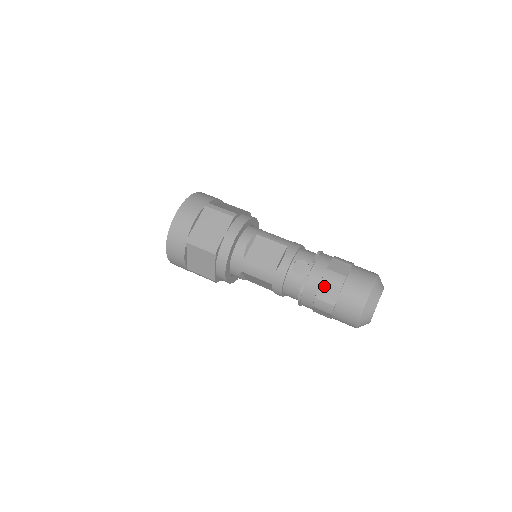
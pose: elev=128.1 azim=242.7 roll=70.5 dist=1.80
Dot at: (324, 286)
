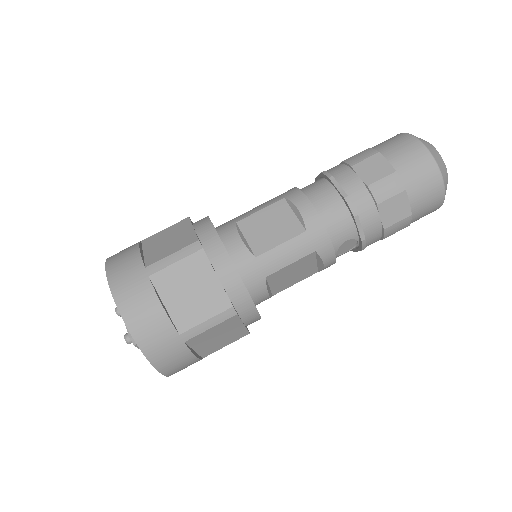
Dot at: (386, 237)
